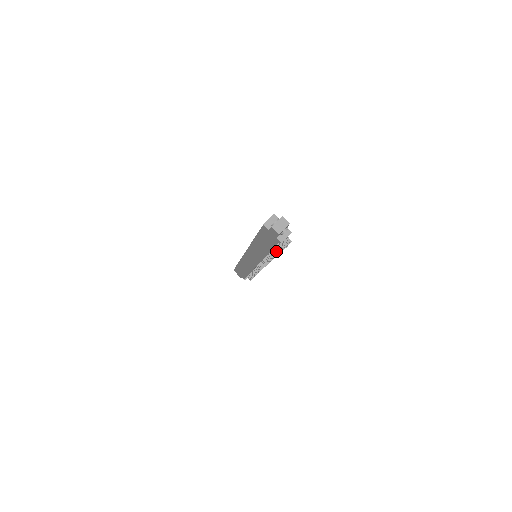
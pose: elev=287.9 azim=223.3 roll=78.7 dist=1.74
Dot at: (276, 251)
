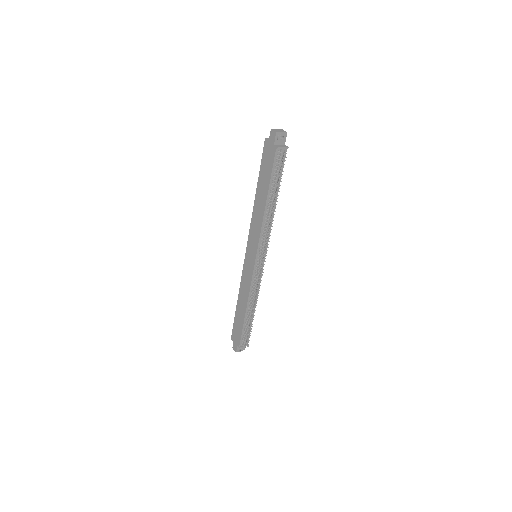
Dot at: (274, 194)
